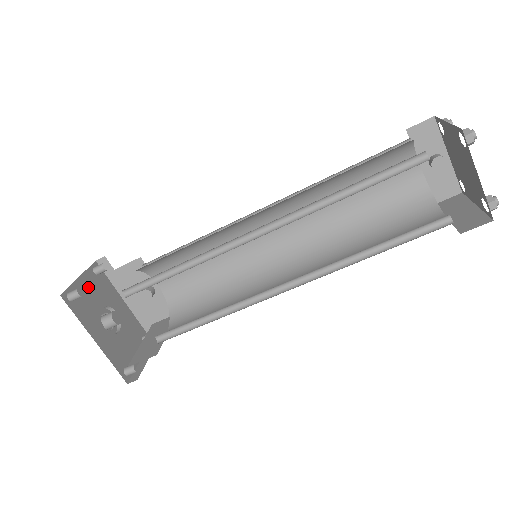
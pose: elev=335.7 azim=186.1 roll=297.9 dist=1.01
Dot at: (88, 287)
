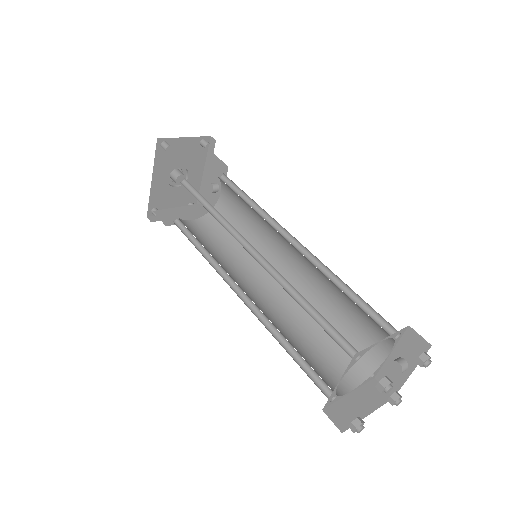
Dot at: (184, 147)
